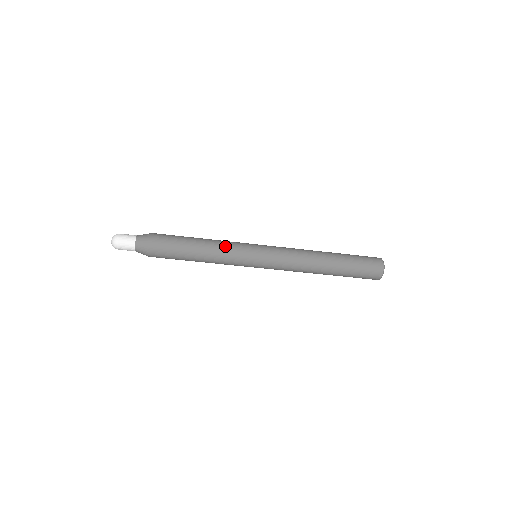
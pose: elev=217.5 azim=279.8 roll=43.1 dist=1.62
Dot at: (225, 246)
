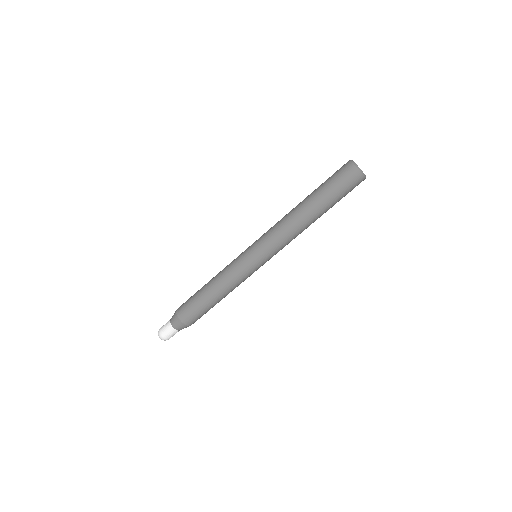
Dot at: occluded
